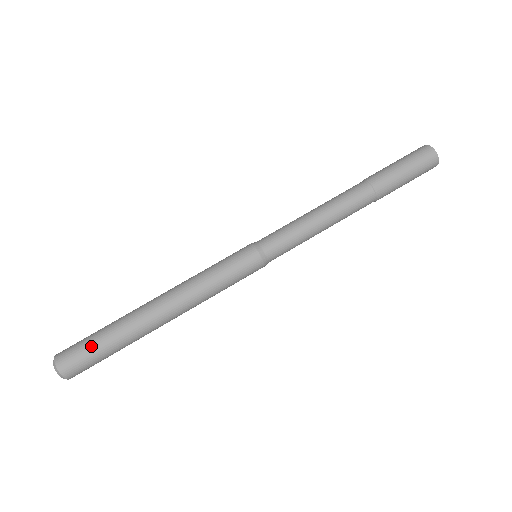
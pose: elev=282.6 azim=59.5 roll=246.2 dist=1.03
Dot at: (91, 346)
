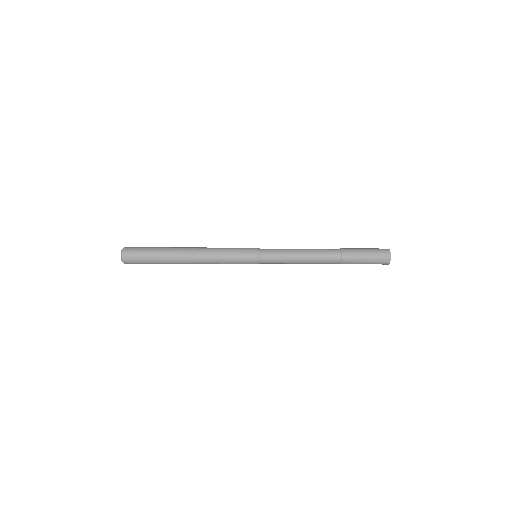
Dot at: (146, 248)
